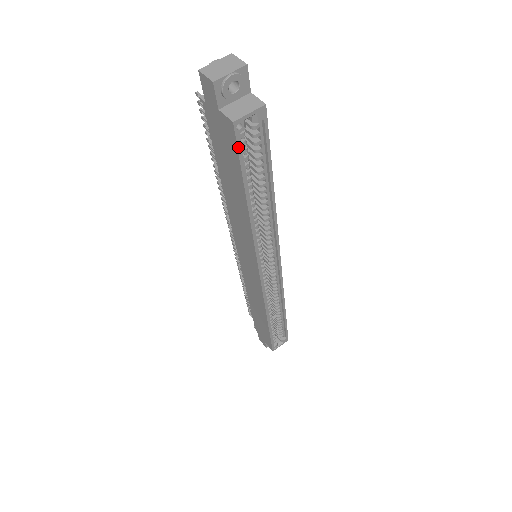
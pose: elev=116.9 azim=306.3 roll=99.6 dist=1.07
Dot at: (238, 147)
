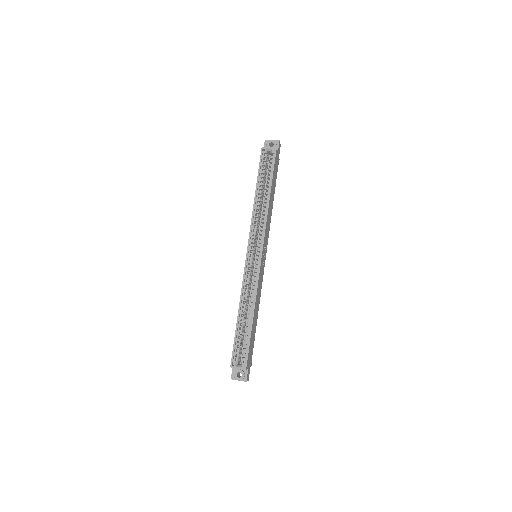
Dot at: (261, 158)
